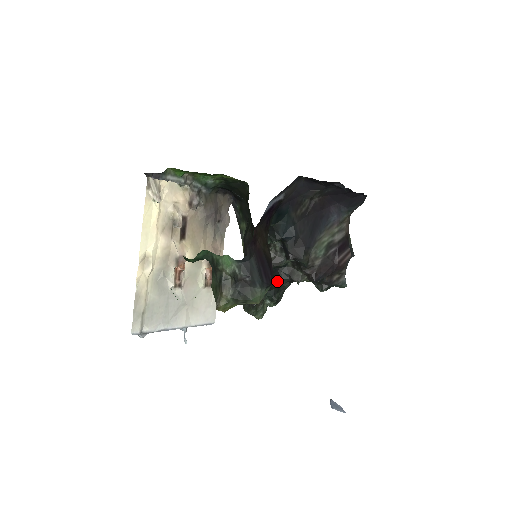
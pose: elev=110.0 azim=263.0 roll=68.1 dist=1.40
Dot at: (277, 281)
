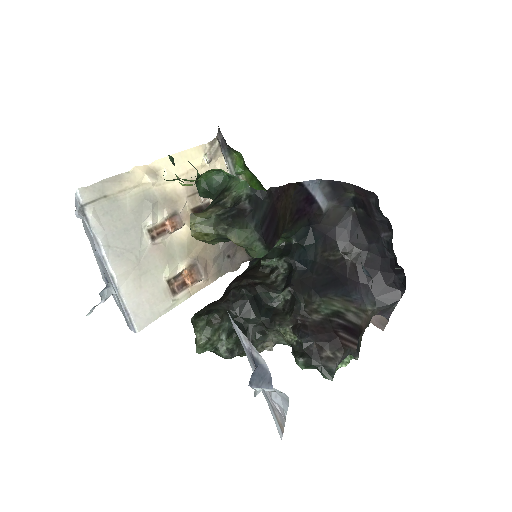
Dot at: (254, 310)
